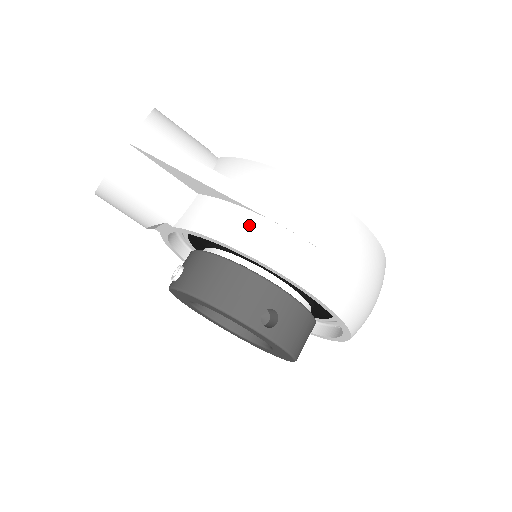
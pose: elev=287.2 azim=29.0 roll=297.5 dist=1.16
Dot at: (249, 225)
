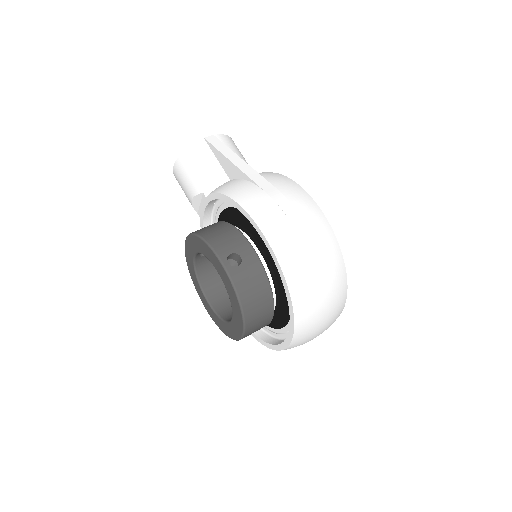
Dot at: (247, 189)
